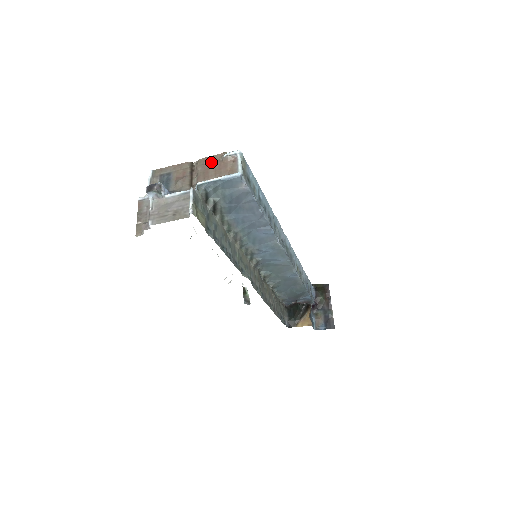
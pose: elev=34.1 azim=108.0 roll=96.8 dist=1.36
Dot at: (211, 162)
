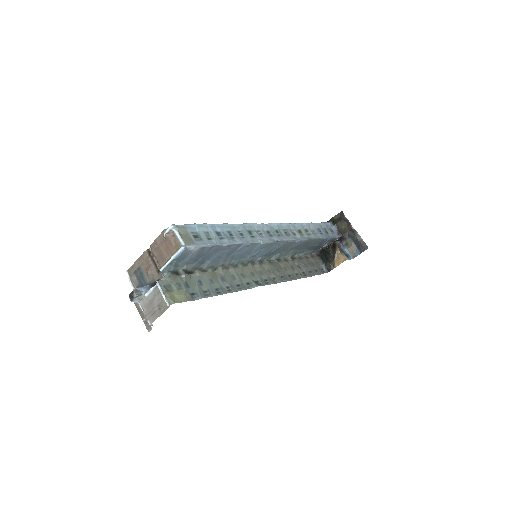
Dot at: (159, 244)
